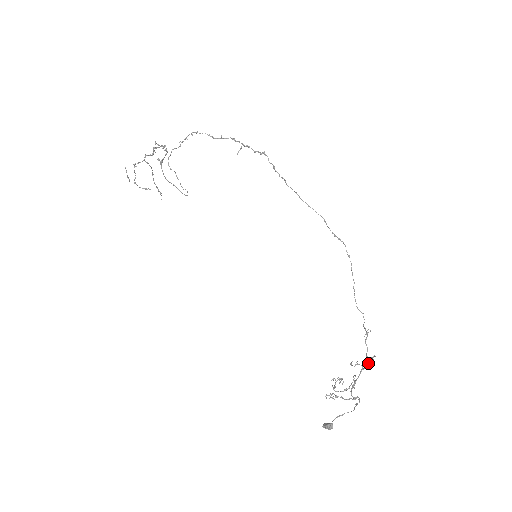
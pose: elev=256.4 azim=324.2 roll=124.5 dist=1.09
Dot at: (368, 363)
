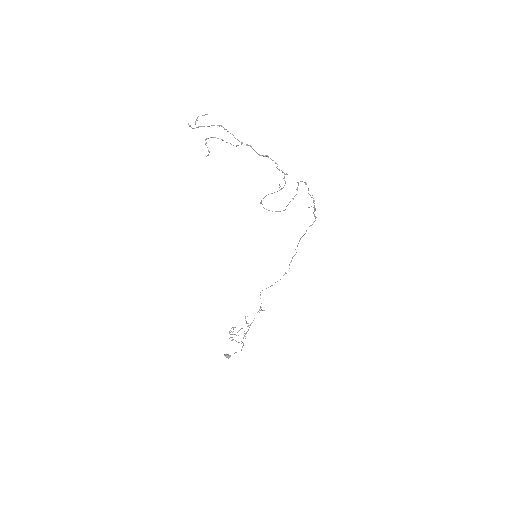
Dot at: occluded
